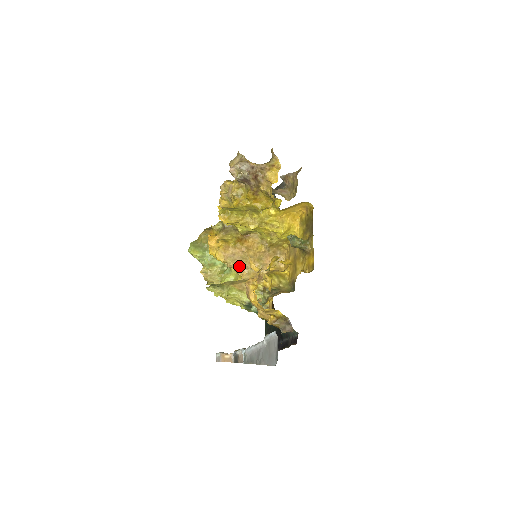
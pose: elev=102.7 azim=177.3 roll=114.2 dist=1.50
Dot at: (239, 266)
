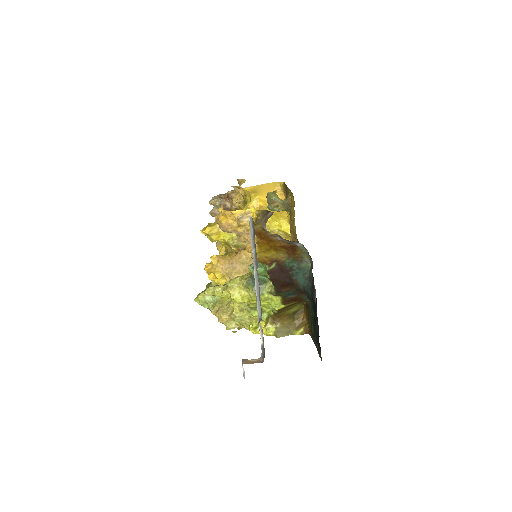
Dot at: occluded
